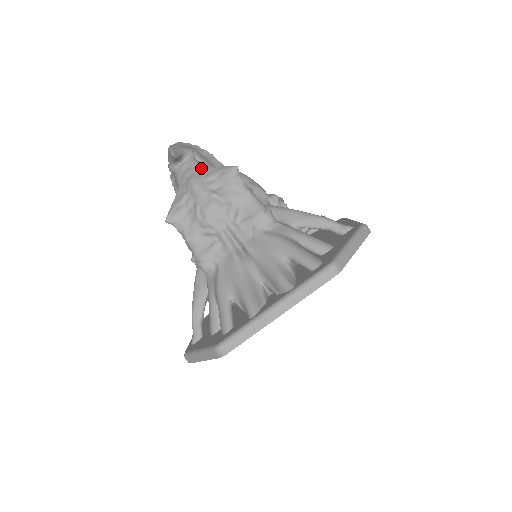
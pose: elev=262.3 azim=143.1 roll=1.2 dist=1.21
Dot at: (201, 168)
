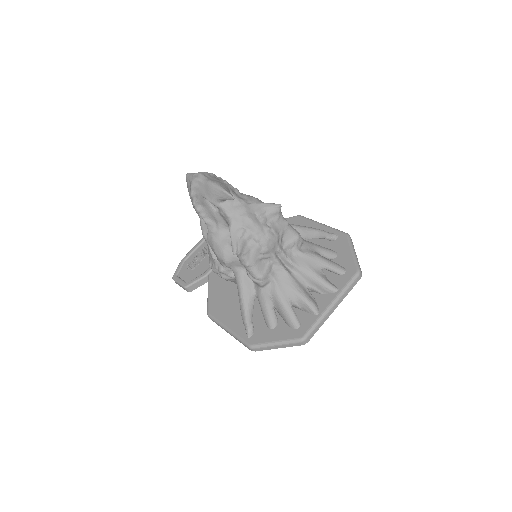
Dot at: (247, 205)
